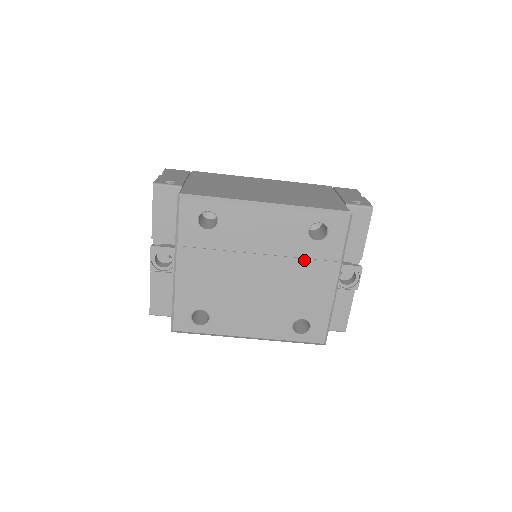
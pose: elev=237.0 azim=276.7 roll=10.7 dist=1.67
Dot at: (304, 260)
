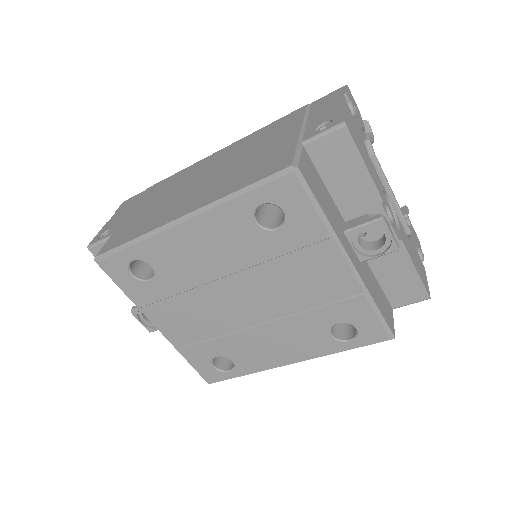
Dot at: (281, 258)
